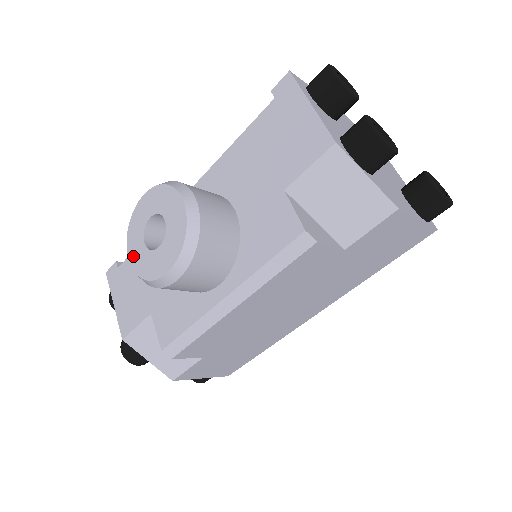
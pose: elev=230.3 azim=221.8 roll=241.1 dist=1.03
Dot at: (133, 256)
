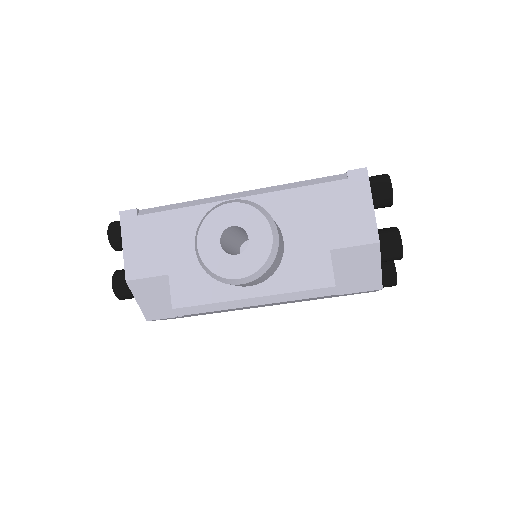
Dot at: (204, 246)
